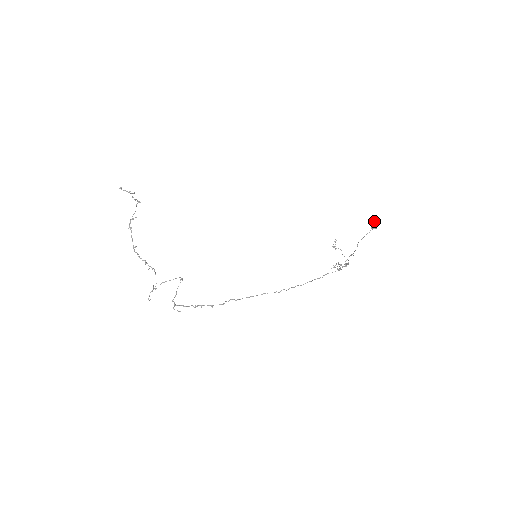
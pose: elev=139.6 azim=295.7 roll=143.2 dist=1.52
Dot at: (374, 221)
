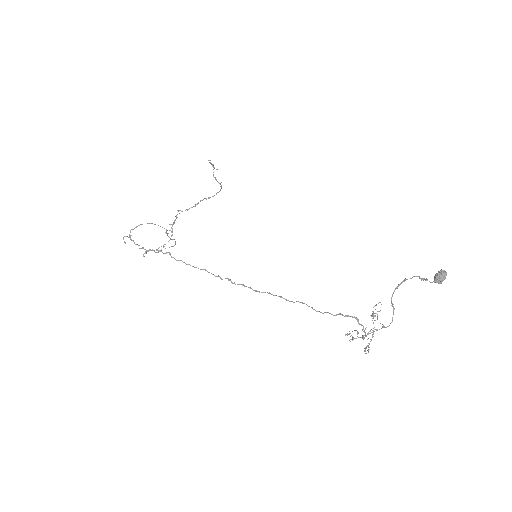
Dot at: (437, 274)
